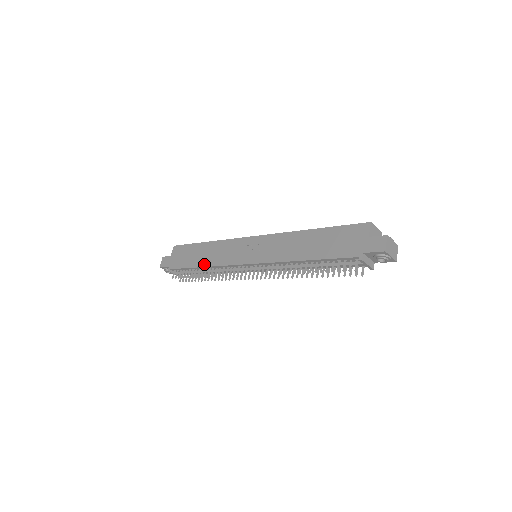
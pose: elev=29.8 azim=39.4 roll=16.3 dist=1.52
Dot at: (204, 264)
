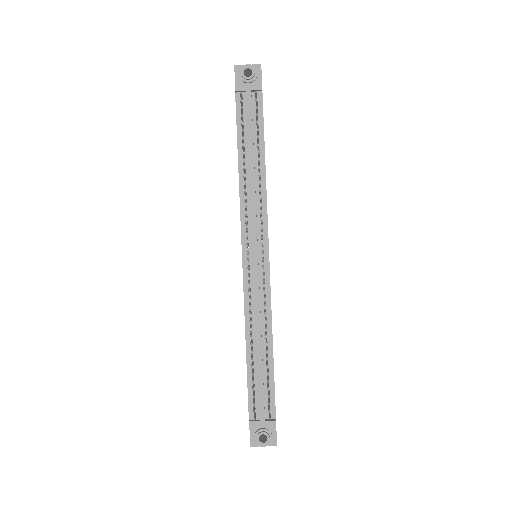
Dot at: occluded
